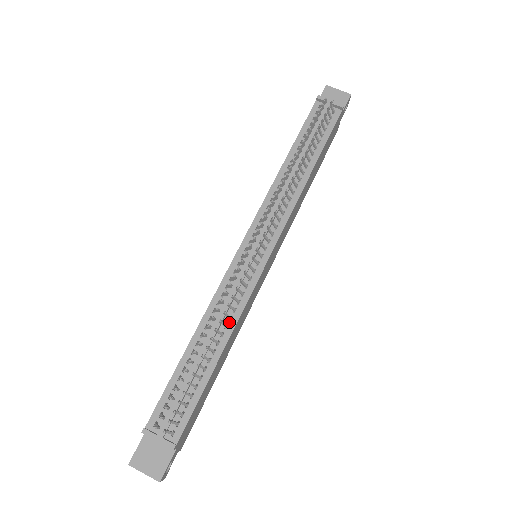
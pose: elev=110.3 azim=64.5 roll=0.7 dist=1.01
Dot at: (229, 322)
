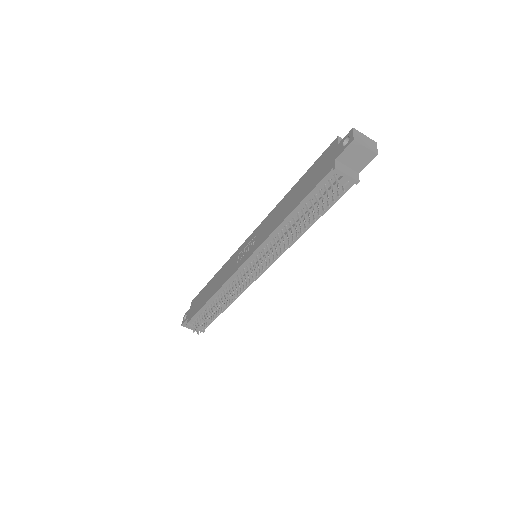
Dot at: occluded
